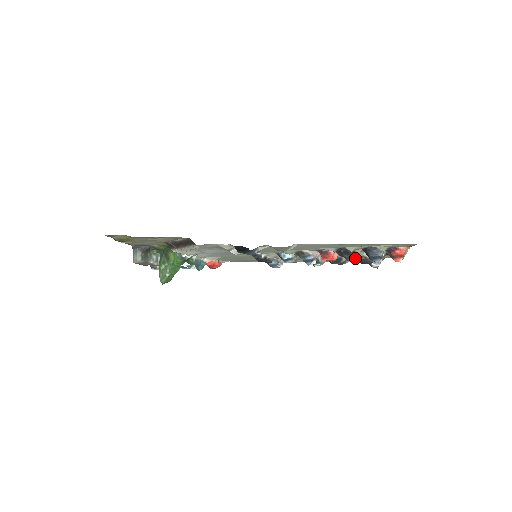
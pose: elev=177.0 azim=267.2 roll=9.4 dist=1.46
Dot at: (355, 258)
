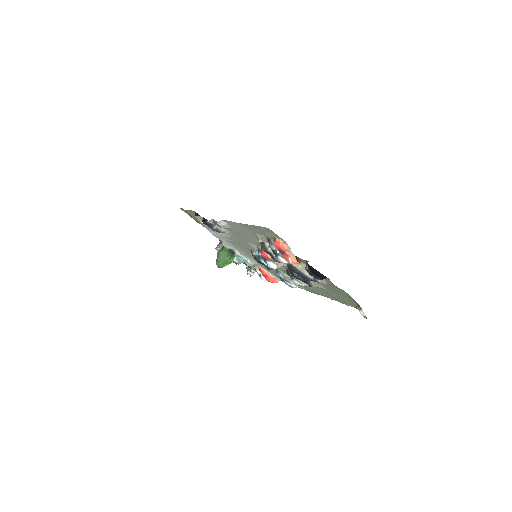
Dot at: (273, 255)
